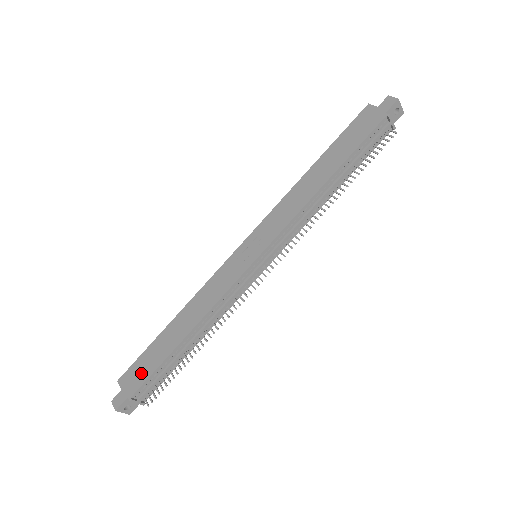
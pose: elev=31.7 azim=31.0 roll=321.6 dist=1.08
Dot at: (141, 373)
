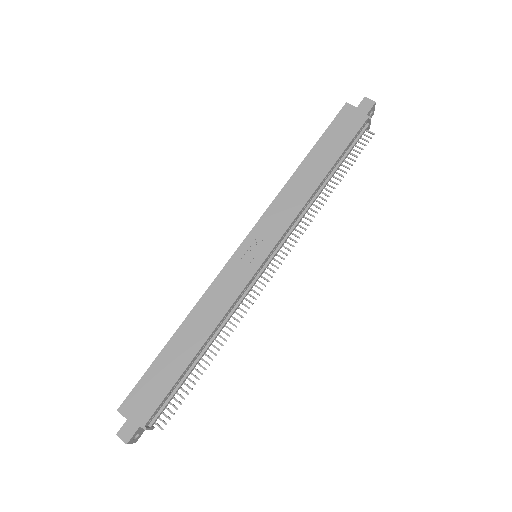
Dot at: (150, 397)
